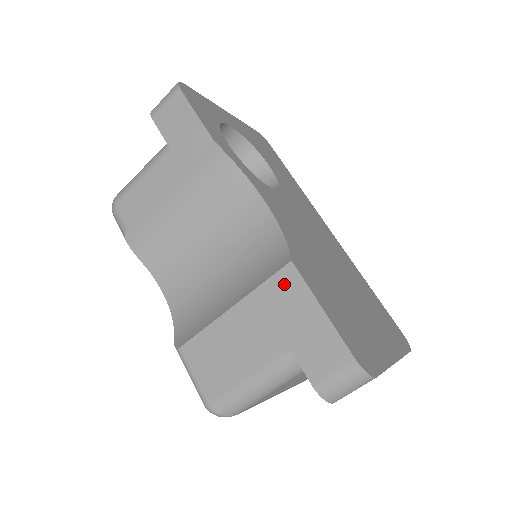
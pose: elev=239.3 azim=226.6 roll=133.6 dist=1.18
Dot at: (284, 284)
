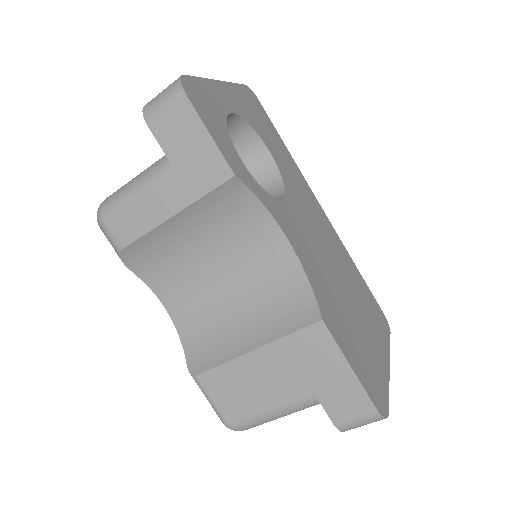
Dot at: (313, 339)
